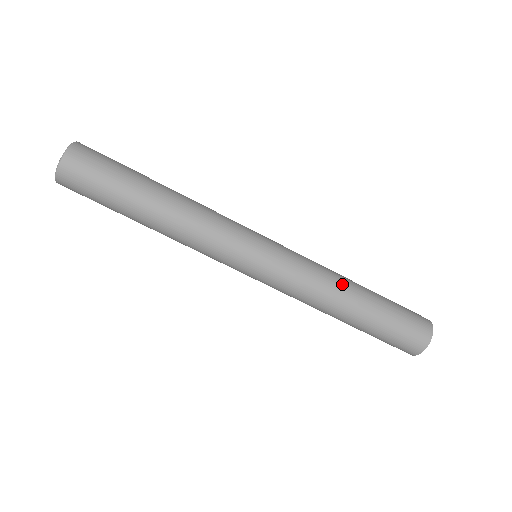
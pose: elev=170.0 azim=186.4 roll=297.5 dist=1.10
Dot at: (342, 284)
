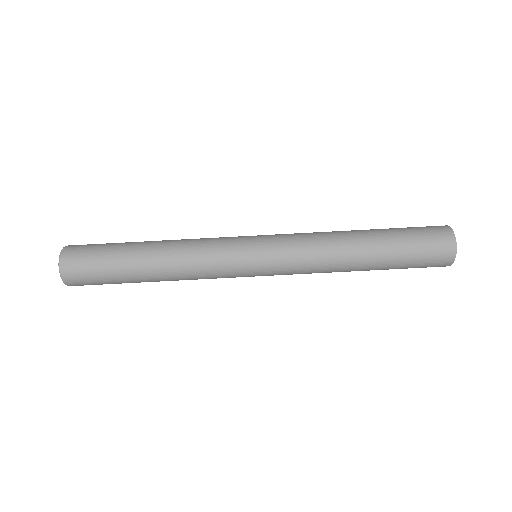
Dot at: (343, 244)
